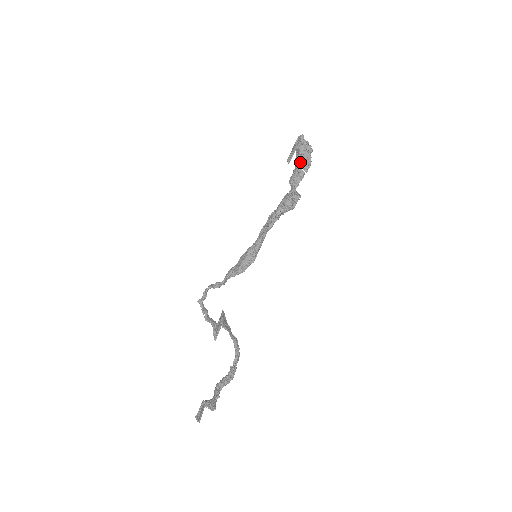
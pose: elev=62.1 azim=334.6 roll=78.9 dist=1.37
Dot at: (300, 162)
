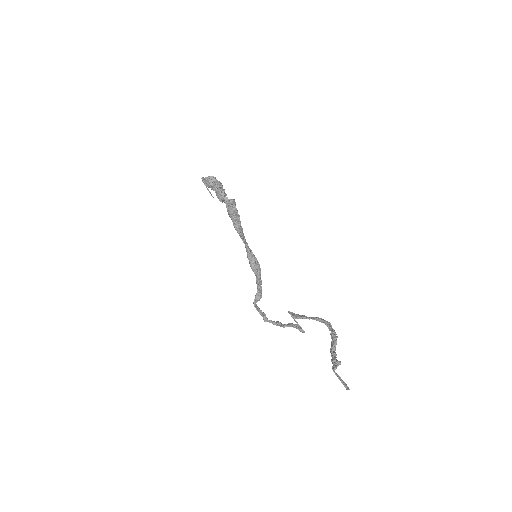
Dot at: (213, 188)
